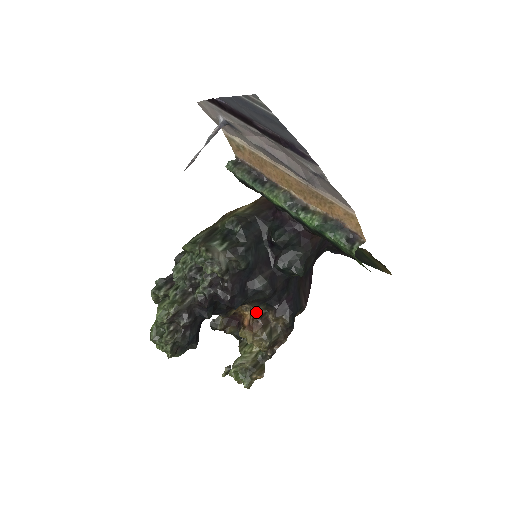
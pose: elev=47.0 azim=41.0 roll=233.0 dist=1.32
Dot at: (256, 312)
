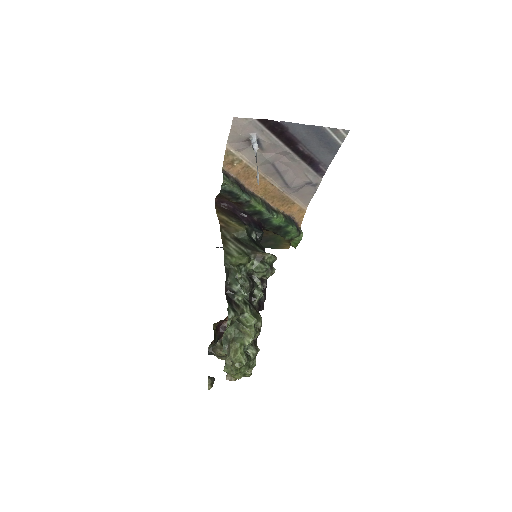
Dot at: occluded
